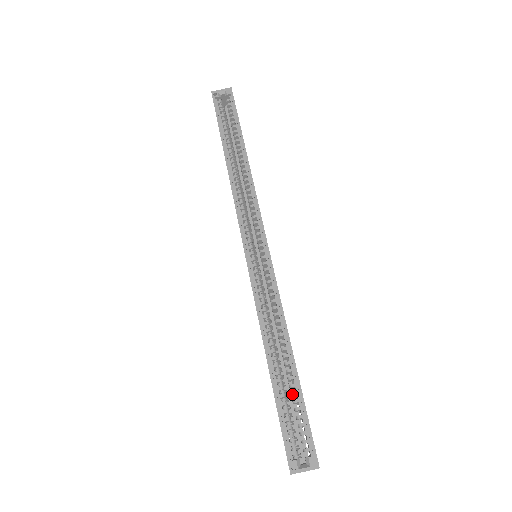
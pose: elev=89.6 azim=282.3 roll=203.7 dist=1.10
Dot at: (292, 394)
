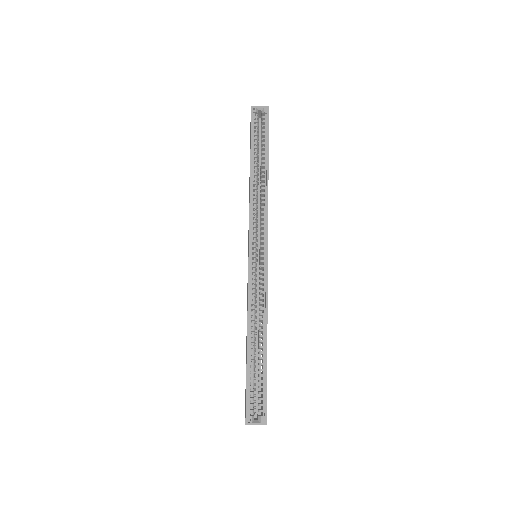
Dot at: (259, 370)
